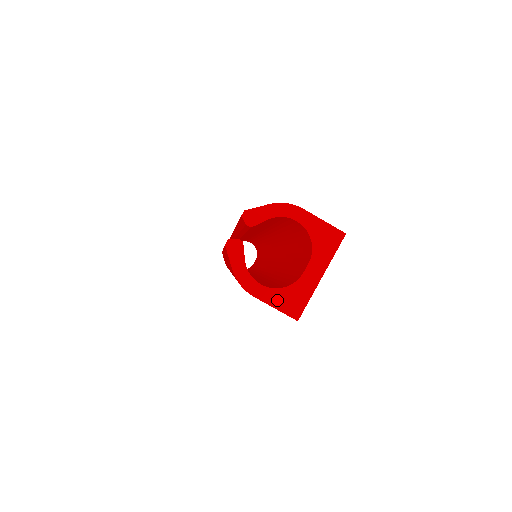
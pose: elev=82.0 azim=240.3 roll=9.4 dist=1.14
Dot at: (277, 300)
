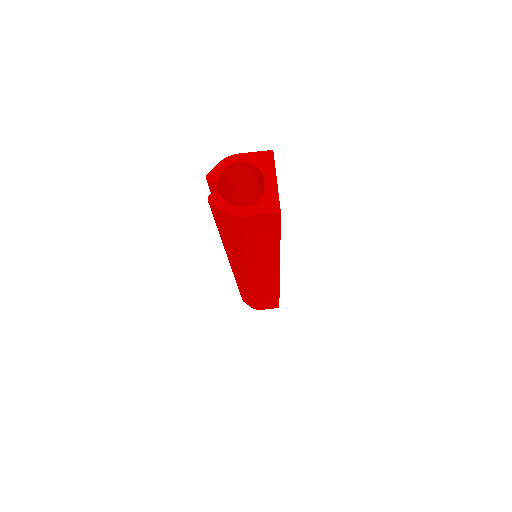
Dot at: (260, 209)
